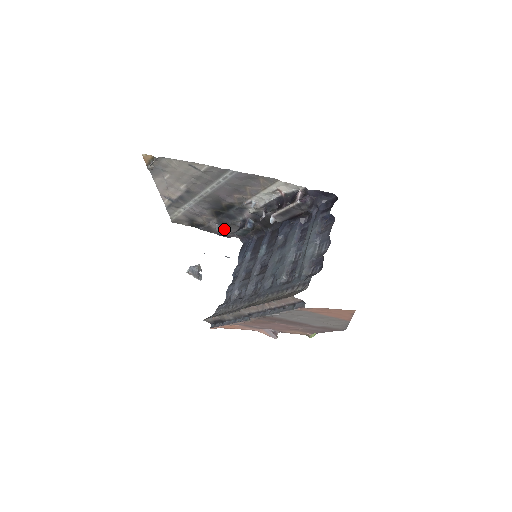
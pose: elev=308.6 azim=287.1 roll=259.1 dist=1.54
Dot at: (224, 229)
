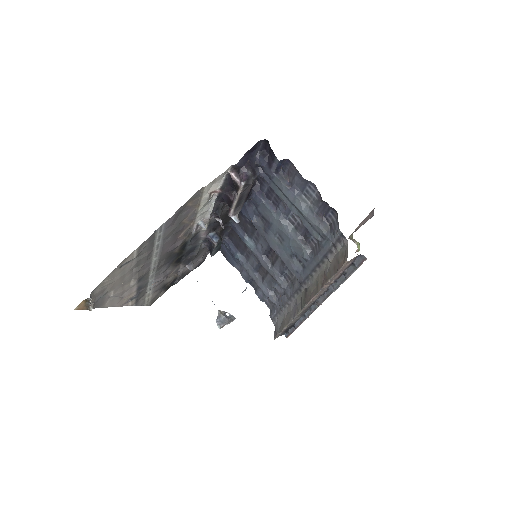
Dot at: (195, 261)
